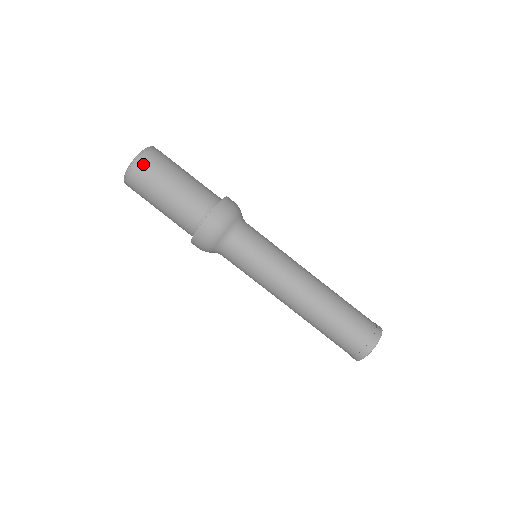
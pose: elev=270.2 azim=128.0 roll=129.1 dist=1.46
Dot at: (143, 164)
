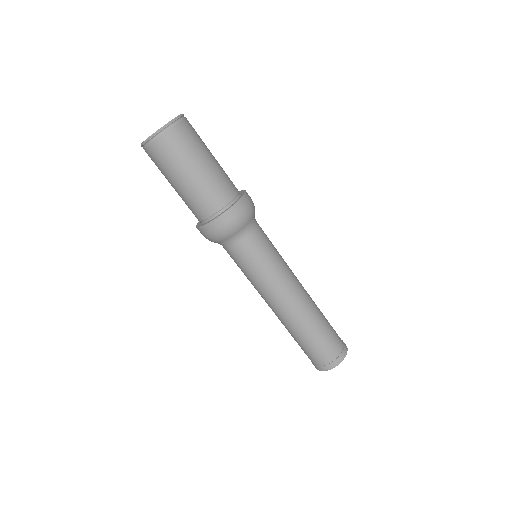
Dot at: (153, 150)
